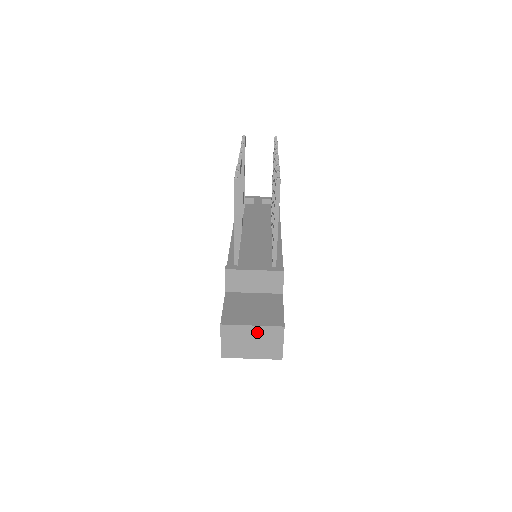
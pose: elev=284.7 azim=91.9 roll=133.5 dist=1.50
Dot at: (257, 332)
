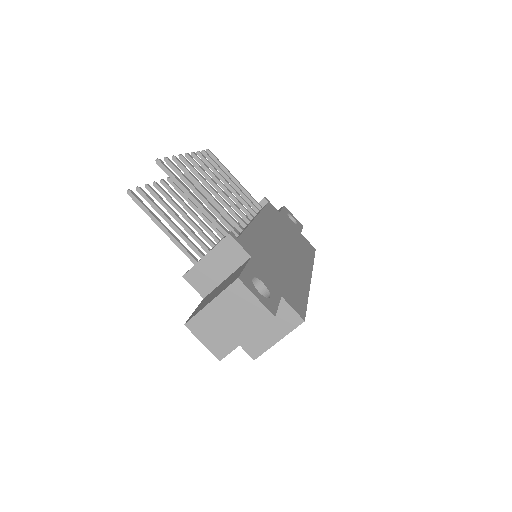
Dot at: (221, 306)
